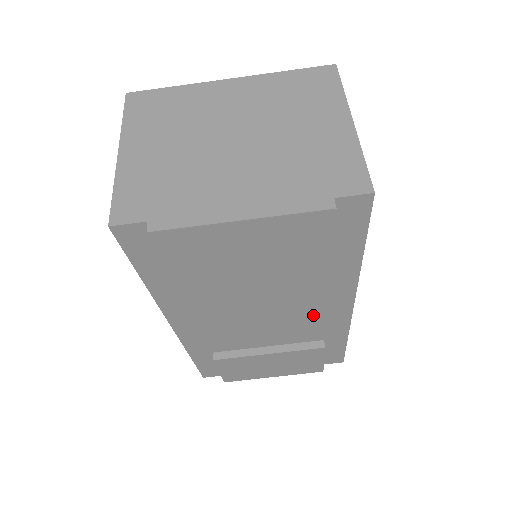
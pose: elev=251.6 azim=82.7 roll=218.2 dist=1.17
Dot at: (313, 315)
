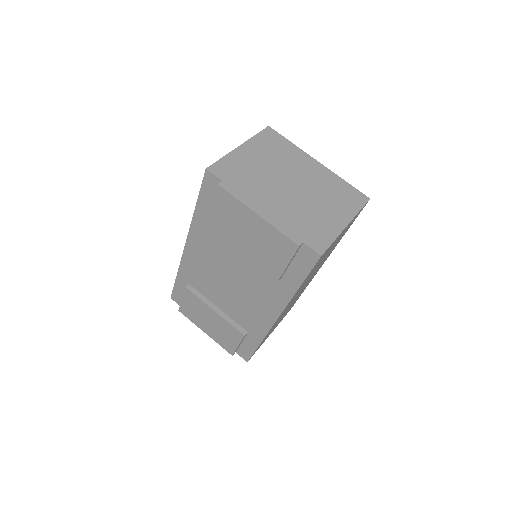
Dot at: (254, 307)
